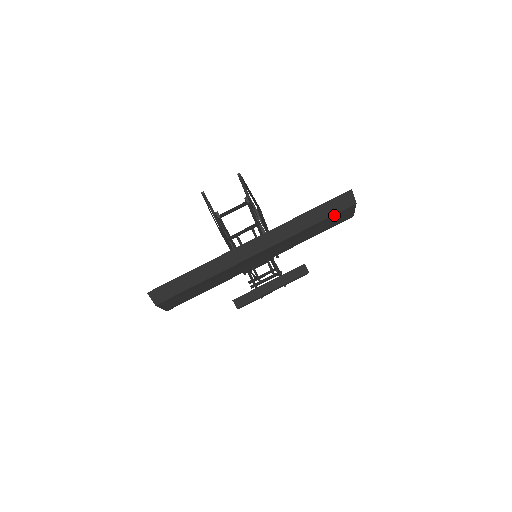
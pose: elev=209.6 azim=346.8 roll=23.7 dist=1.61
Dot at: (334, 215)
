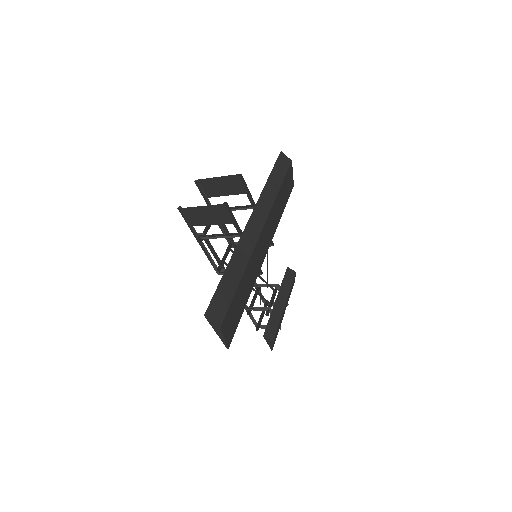
Dot at: (286, 176)
